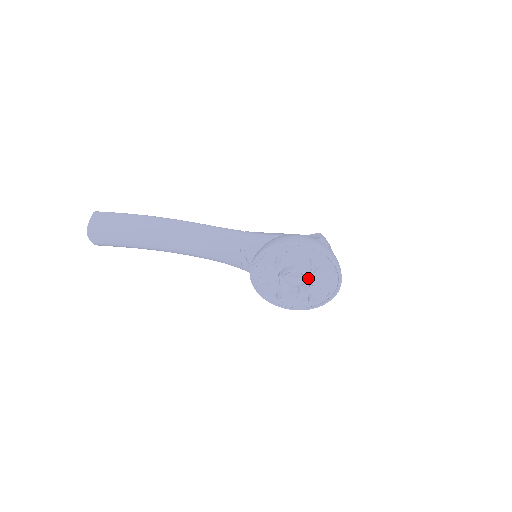
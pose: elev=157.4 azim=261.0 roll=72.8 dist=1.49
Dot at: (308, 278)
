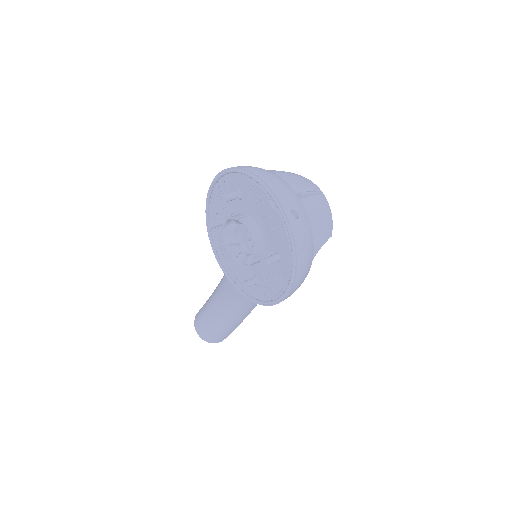
Dot at: (239, 221)
